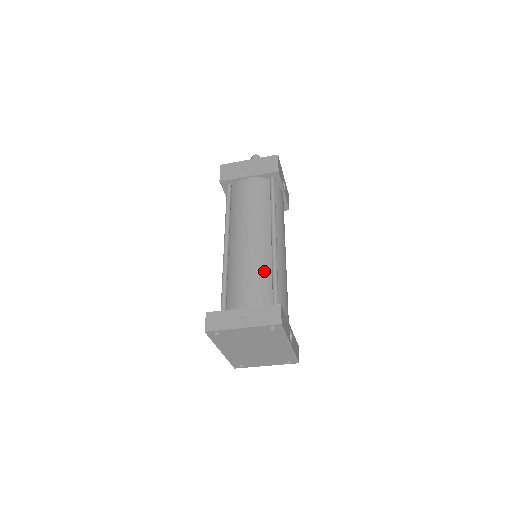
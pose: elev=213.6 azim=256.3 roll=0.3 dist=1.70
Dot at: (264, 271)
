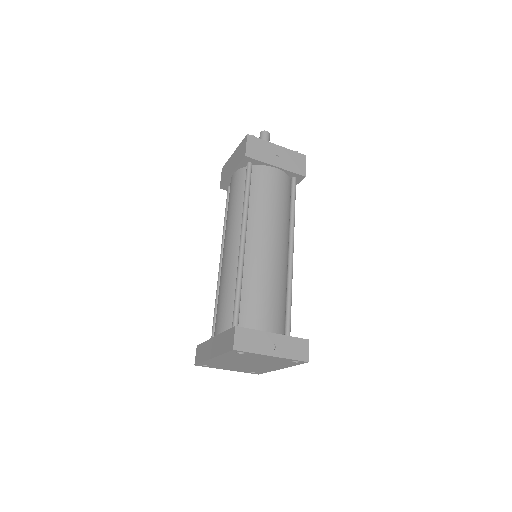
Dot at: (281, 288)
